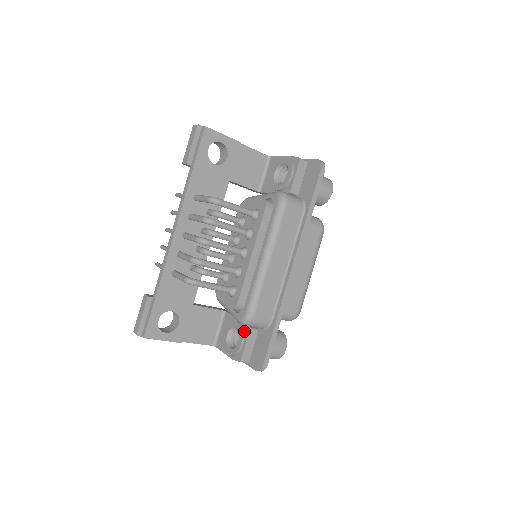
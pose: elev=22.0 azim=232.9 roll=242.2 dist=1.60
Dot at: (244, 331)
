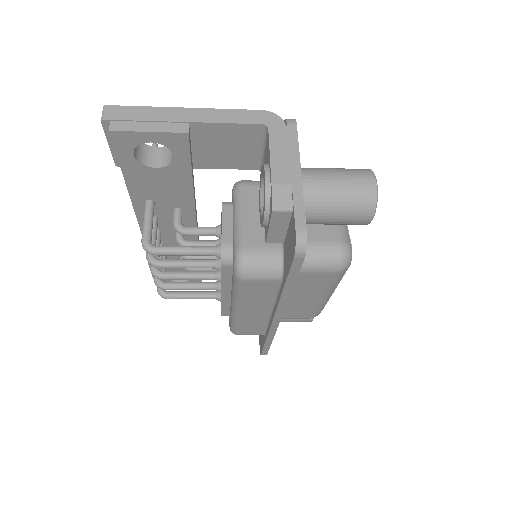
Dot at: occluded
